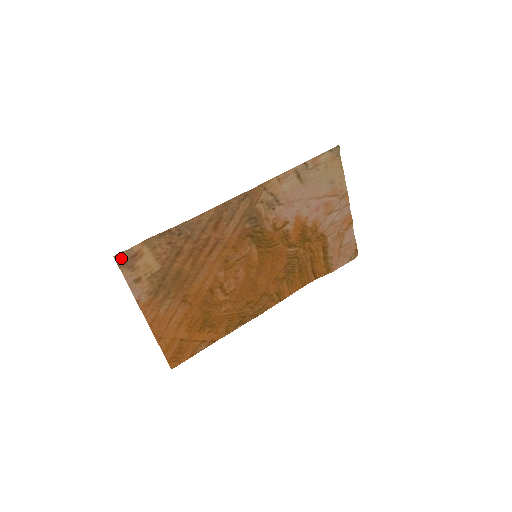
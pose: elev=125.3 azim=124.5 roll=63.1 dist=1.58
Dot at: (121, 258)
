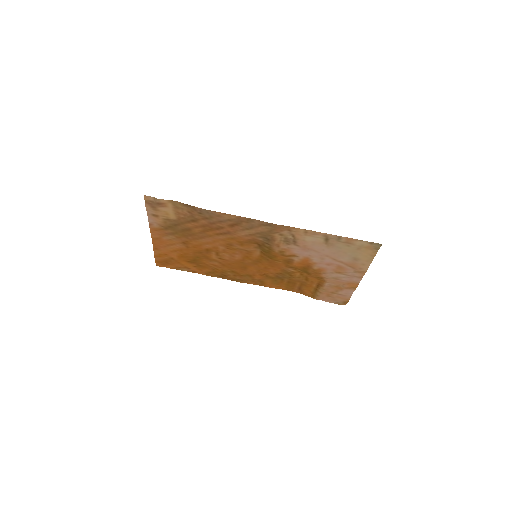
Dot at: (149, 199)
